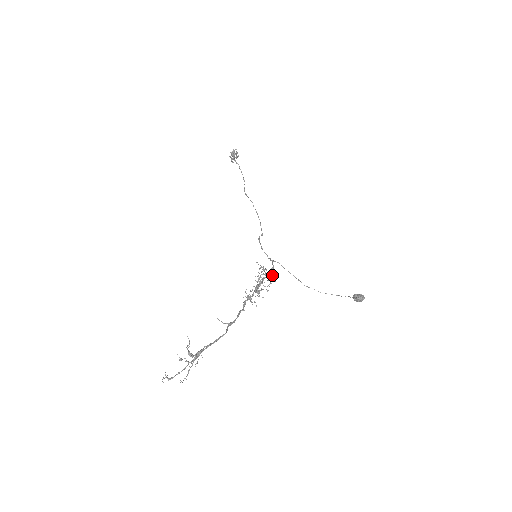
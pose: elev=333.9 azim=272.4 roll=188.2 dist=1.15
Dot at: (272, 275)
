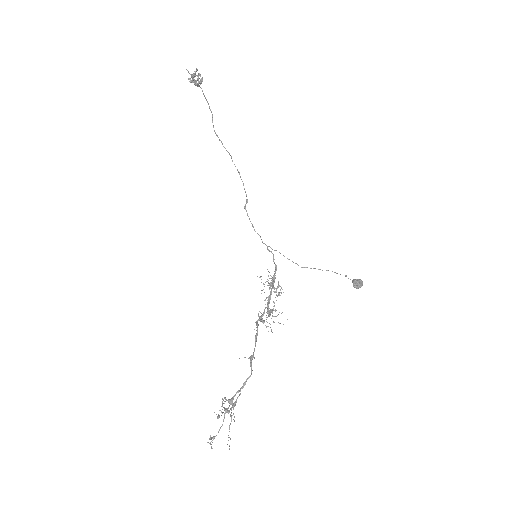
Dot at: occluded
